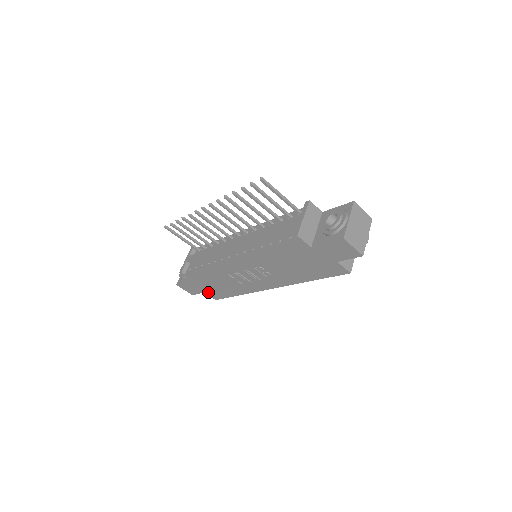
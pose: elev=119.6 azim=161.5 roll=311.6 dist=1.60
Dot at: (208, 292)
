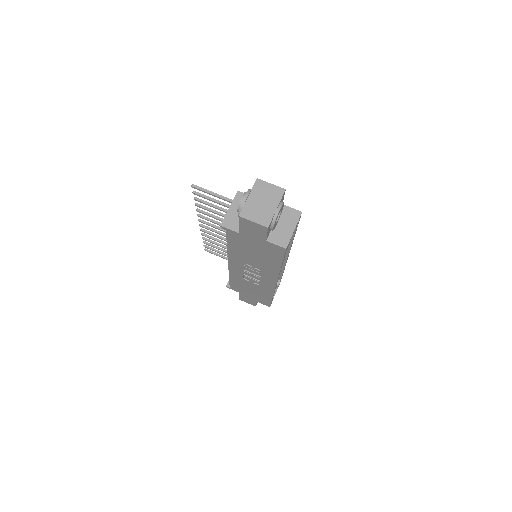
Dot at: (258, 300)
